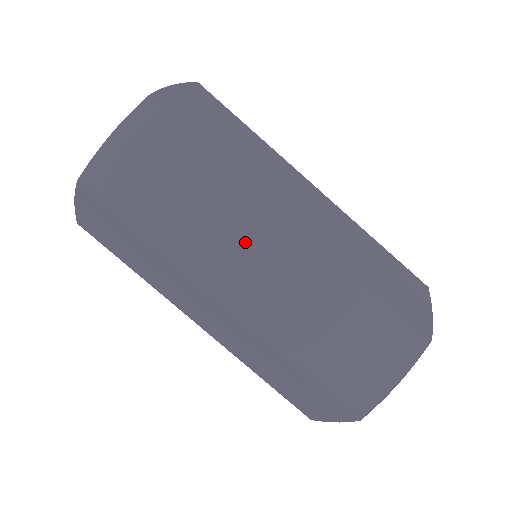
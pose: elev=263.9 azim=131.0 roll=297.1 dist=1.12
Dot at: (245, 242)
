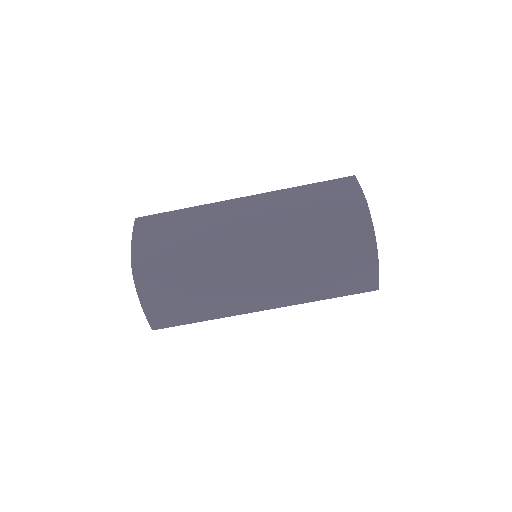
Dot at: (241, 280)
